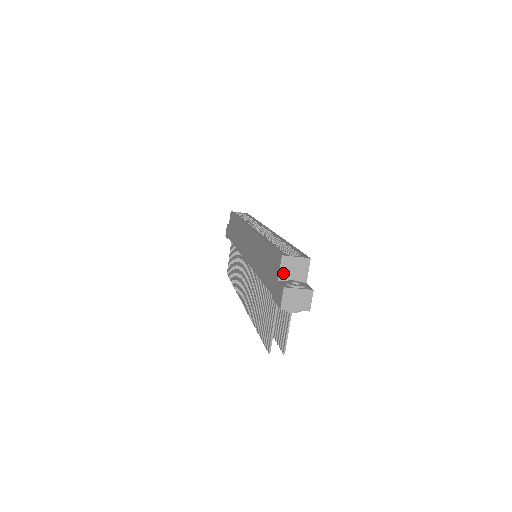
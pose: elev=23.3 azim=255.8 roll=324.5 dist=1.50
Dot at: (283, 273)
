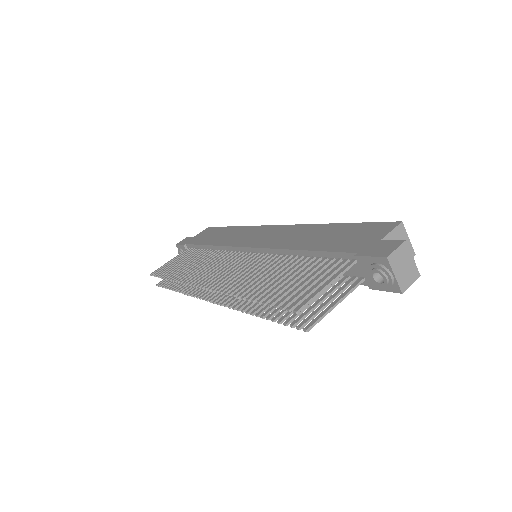
Dot at: (390, 238)
